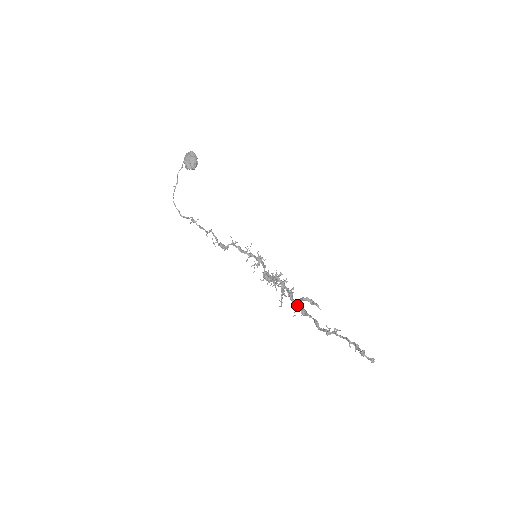
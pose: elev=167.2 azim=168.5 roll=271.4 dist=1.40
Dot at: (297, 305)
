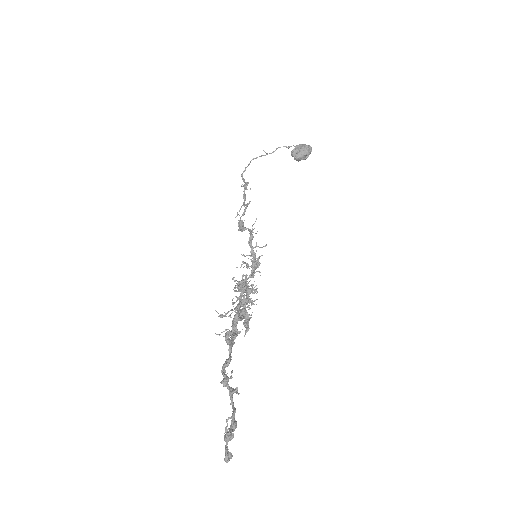
Dot at: (234, 330)
